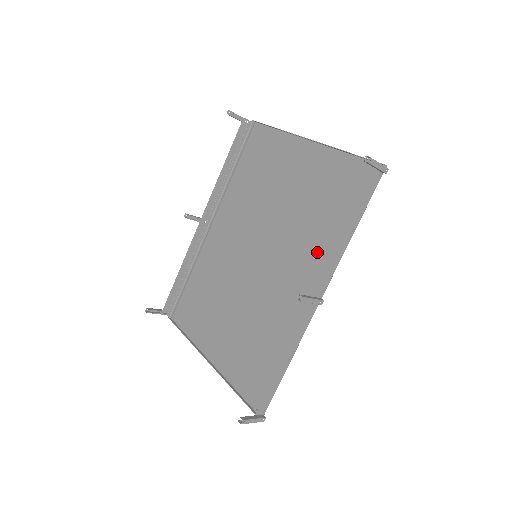
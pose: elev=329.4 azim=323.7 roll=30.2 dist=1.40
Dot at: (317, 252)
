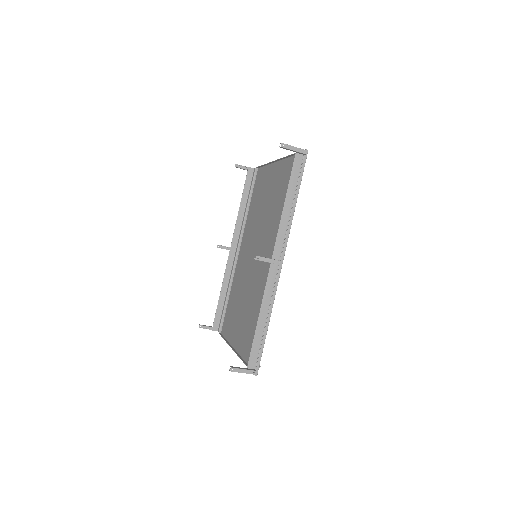
Dot at: occluded
